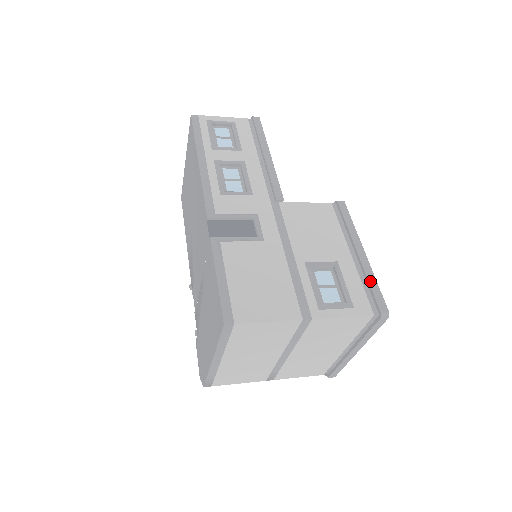
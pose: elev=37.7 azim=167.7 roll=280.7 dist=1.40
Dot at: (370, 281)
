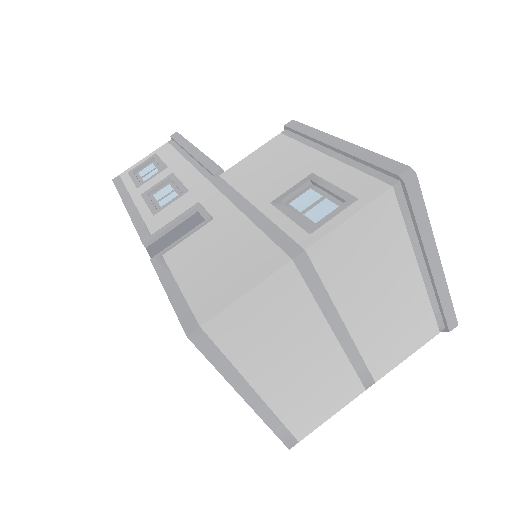
Dot at: (363, 158)
